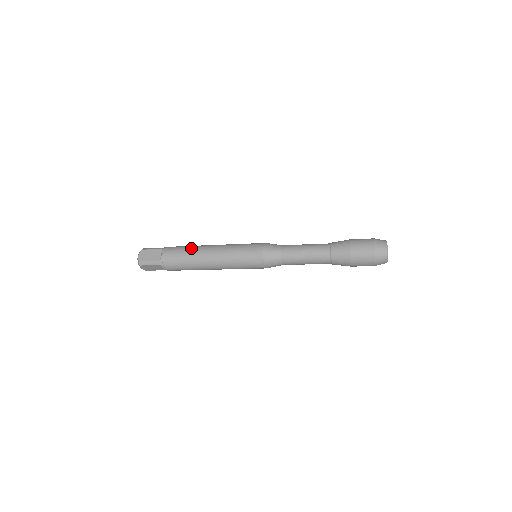
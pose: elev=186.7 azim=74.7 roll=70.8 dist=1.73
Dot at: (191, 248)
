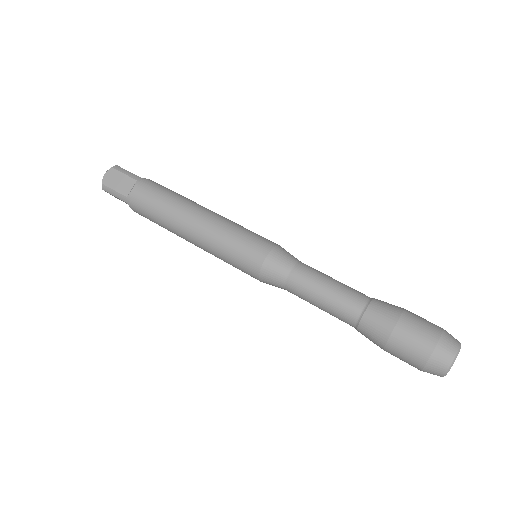
Dot at: (172, 200)
